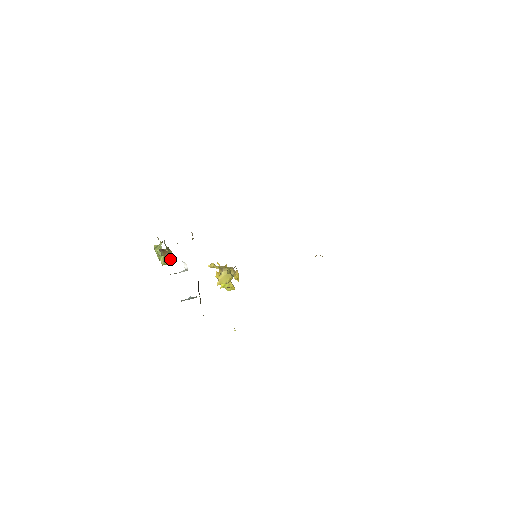
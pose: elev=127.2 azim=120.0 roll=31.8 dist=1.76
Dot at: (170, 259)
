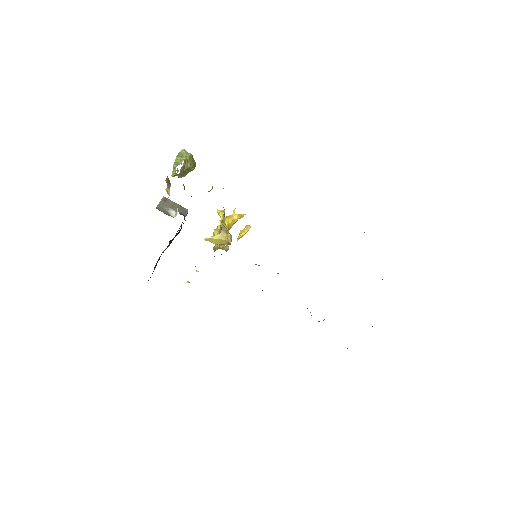
Dot at: (168, 193)
